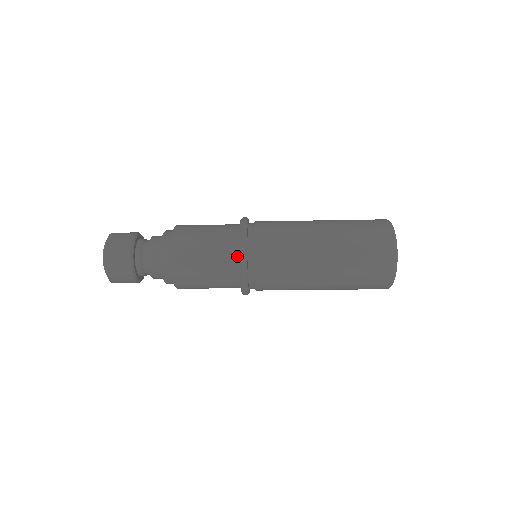
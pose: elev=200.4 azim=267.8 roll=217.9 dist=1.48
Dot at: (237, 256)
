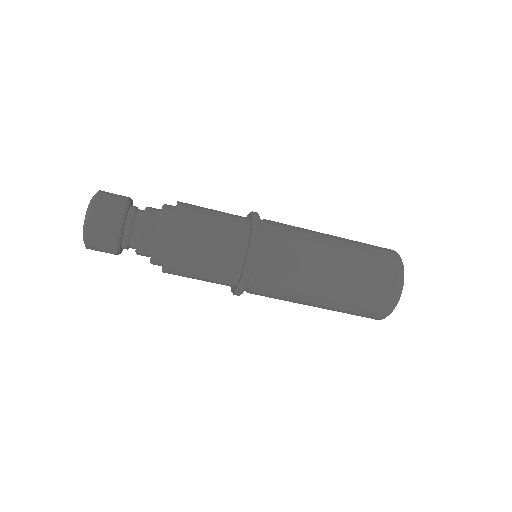
Dot at: (248, 224)
